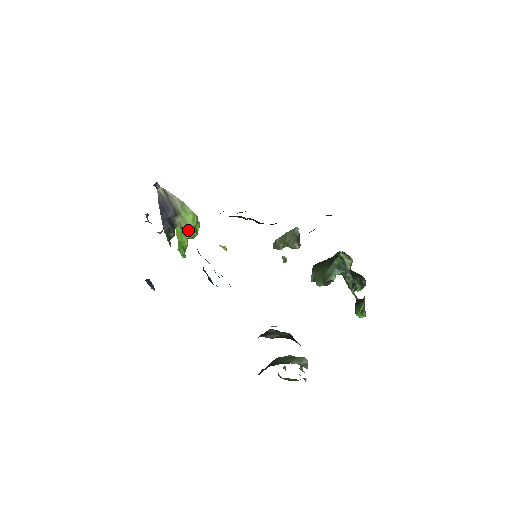
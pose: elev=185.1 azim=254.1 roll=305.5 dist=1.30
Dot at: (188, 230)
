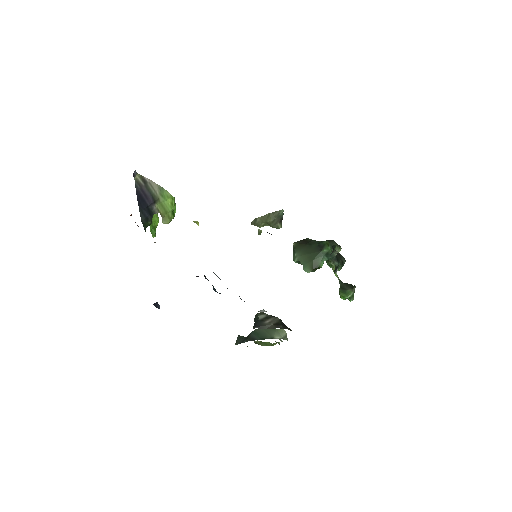
Dot at: (166, 216)
